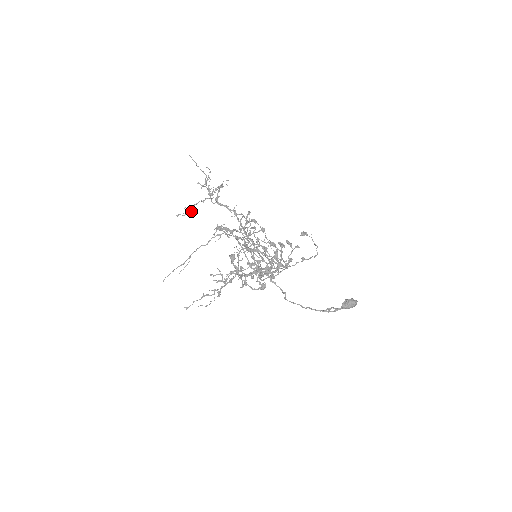
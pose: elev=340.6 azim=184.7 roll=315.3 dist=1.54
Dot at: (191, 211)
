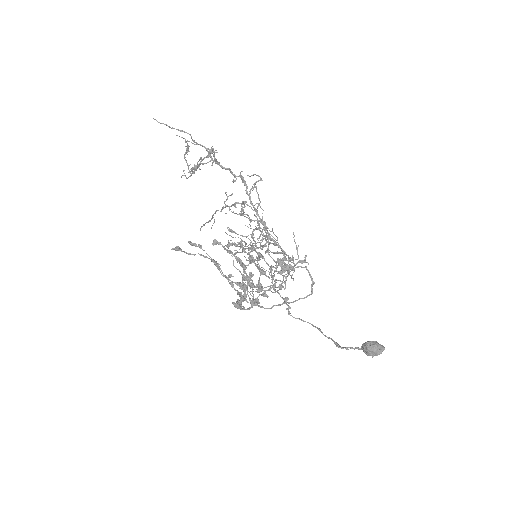
Dot at: occluded
